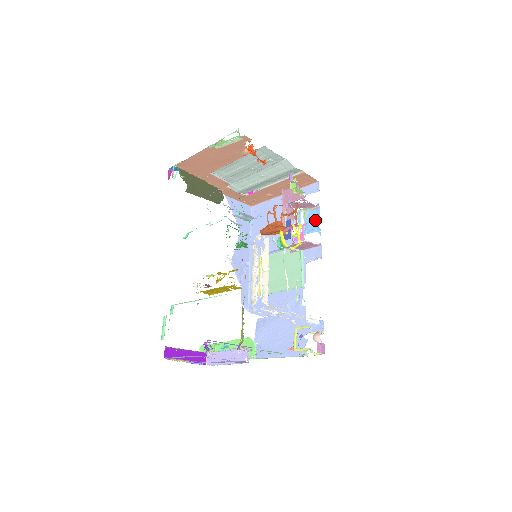
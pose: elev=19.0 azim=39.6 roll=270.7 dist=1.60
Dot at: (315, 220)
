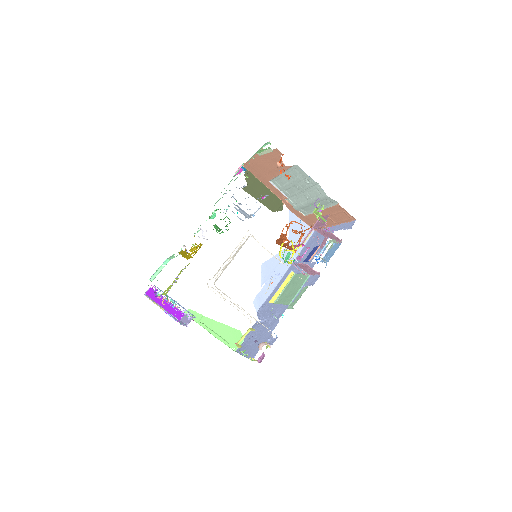
Dot at: (332, 252)
